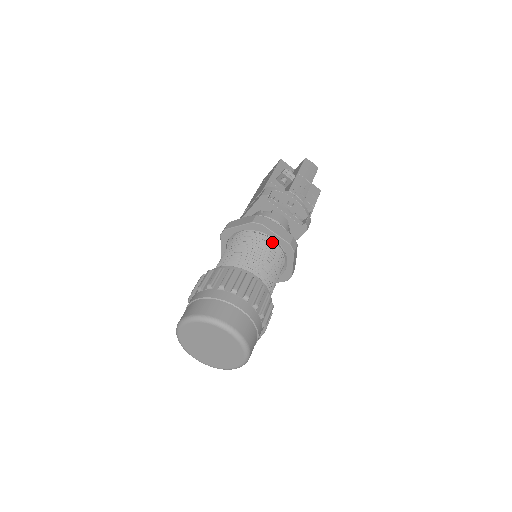
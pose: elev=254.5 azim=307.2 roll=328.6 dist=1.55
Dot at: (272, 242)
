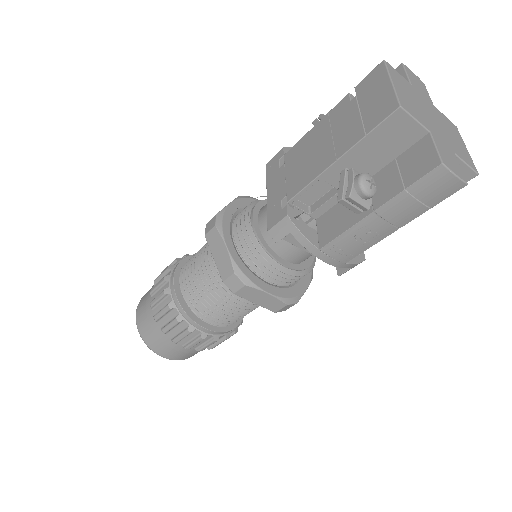
Dot at: occluded
